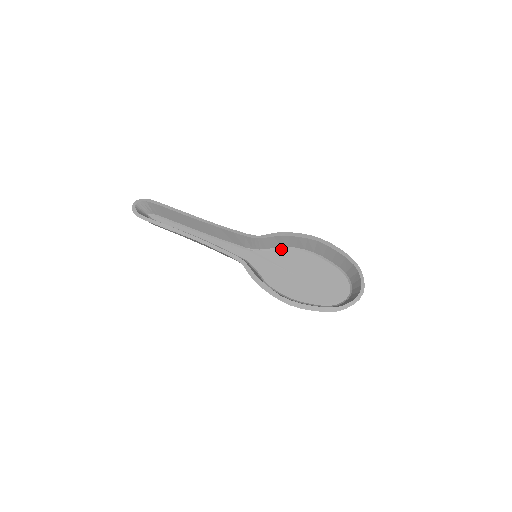
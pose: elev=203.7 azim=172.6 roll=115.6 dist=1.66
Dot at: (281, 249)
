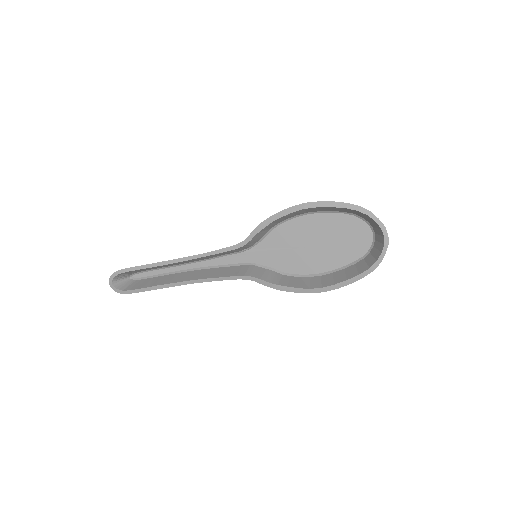
Dot at: (273, 230)
